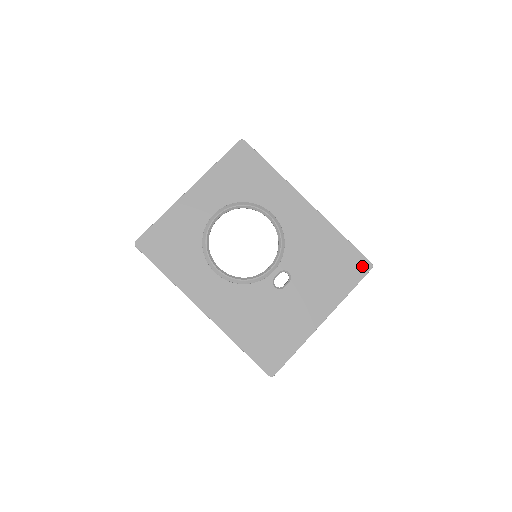
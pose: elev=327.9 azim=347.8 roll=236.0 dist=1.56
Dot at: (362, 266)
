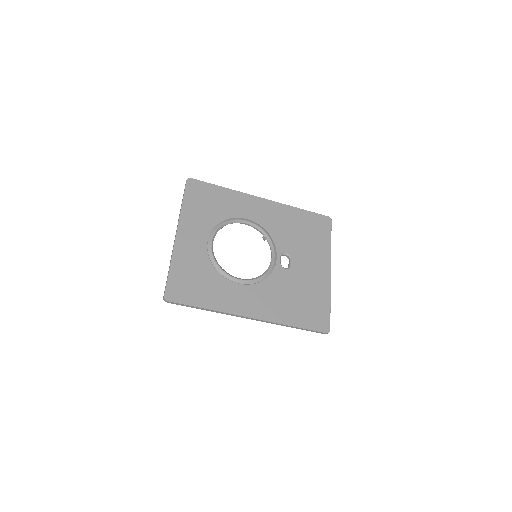
Dot at: (325, 222)
